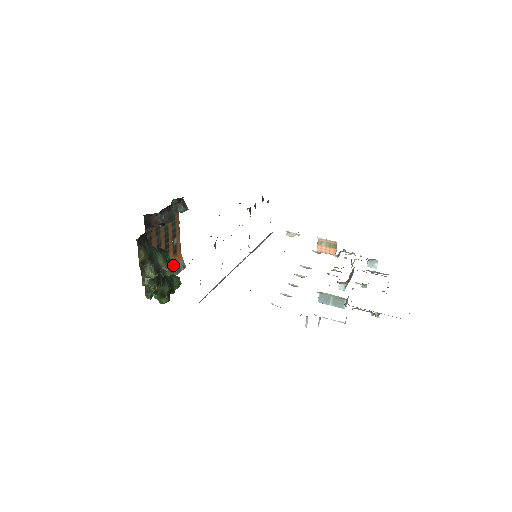
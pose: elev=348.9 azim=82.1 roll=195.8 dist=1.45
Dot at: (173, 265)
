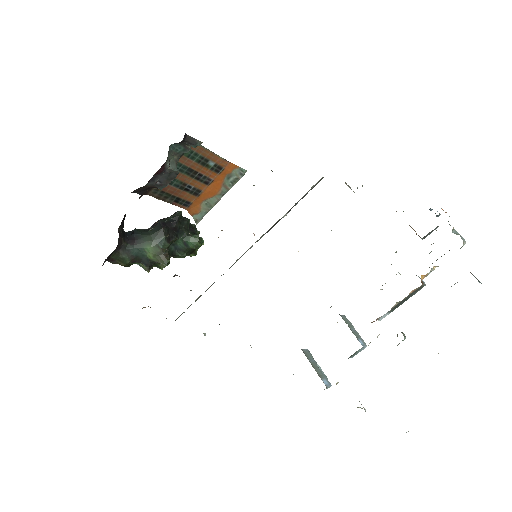
Dot at: (223, 180)
